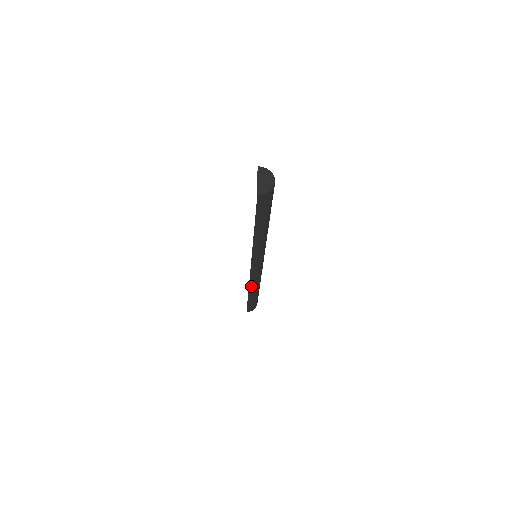
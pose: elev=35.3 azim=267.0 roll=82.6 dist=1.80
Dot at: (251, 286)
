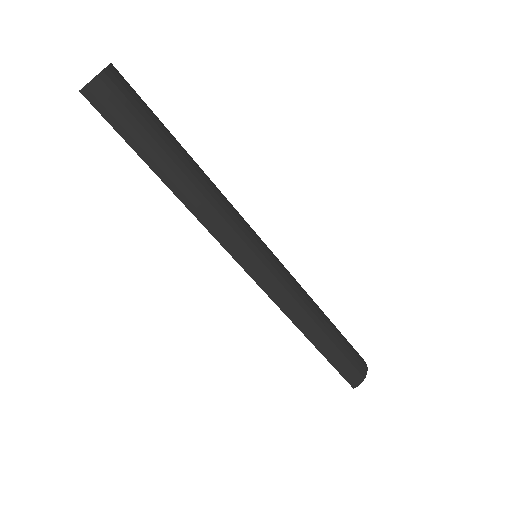
Dot at: (296, 320)
